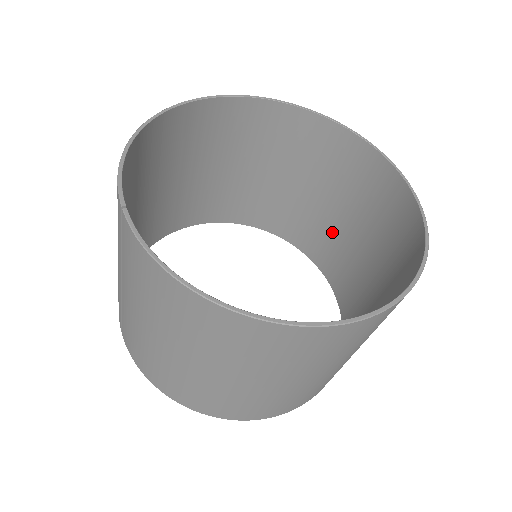
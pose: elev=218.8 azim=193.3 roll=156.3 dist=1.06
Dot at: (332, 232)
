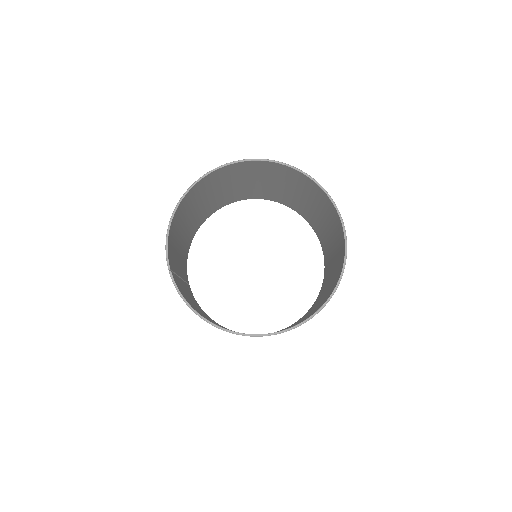
Dot at: (318, 221)
